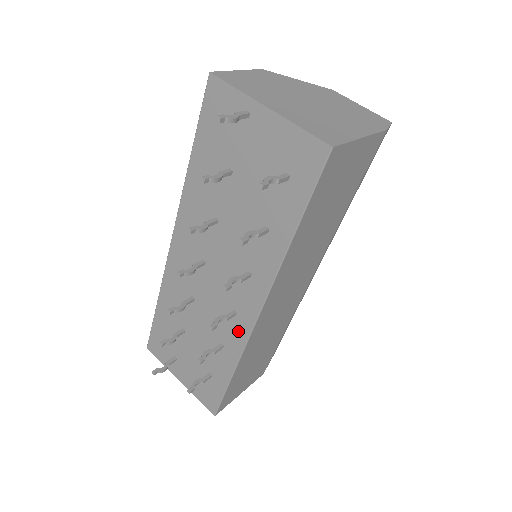
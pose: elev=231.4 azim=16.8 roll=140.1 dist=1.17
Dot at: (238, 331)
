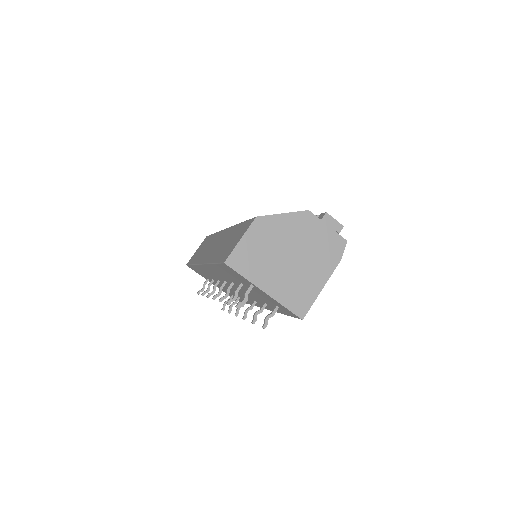
Dot at: (249, 302)
